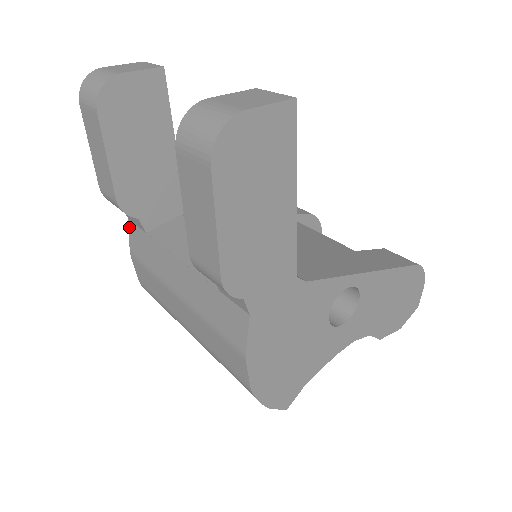
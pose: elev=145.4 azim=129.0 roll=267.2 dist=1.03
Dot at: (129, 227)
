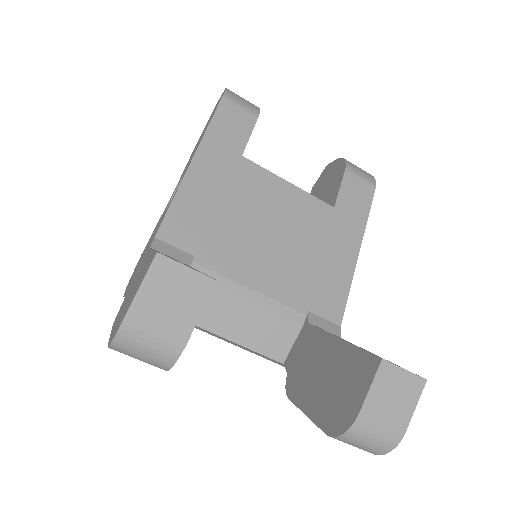
Dot at: occluded
